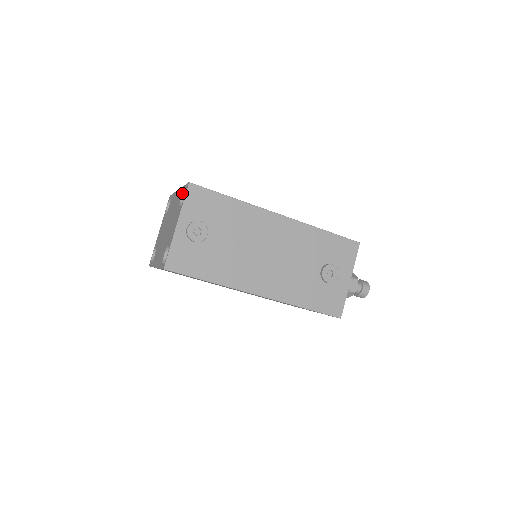
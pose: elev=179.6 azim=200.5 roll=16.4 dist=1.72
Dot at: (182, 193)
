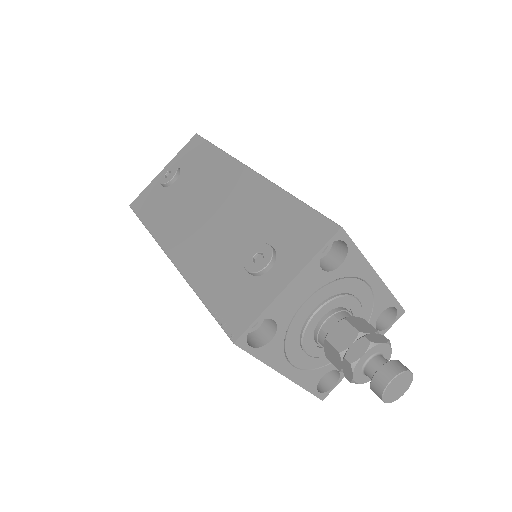
Dot at: occluded
